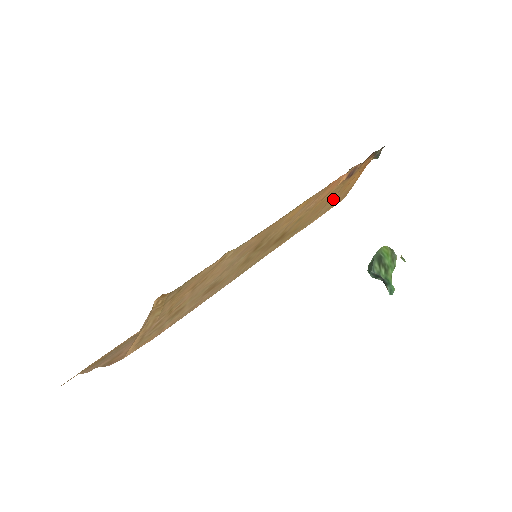
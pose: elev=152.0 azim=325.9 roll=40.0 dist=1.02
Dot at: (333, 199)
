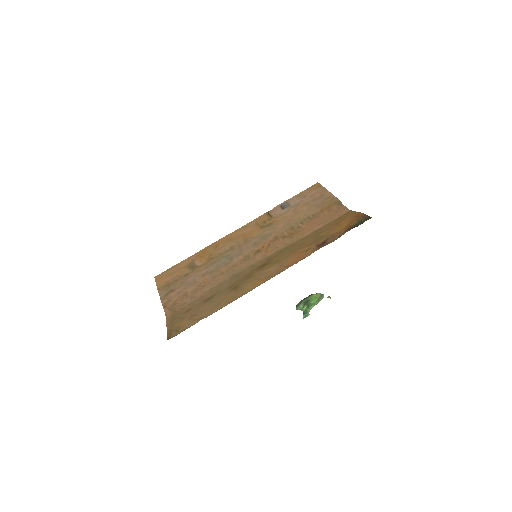
Dot at: (322, 231)
